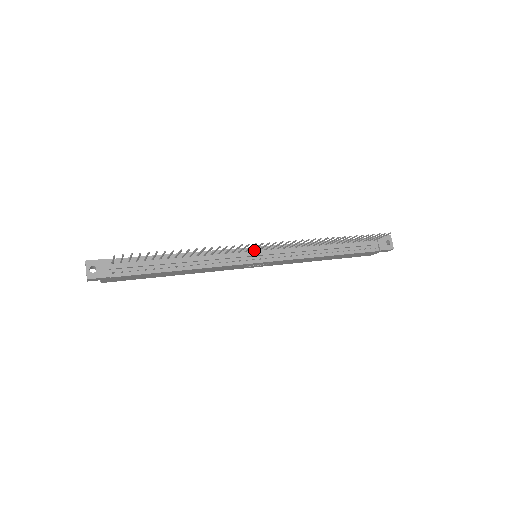
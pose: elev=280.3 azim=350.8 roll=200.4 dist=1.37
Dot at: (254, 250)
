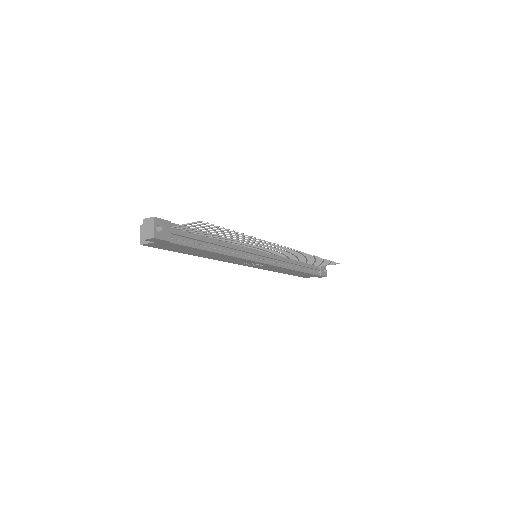
Dot at: (261, 250)
